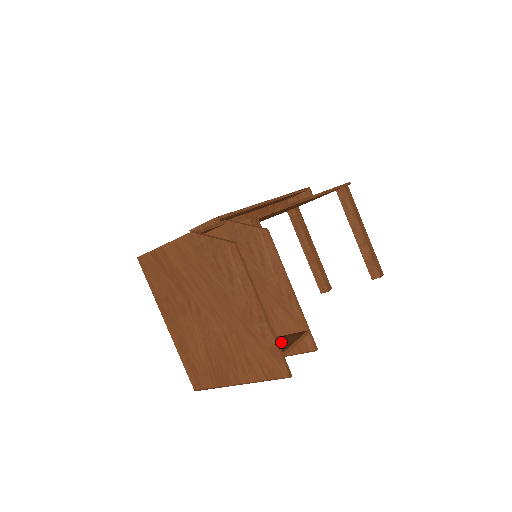
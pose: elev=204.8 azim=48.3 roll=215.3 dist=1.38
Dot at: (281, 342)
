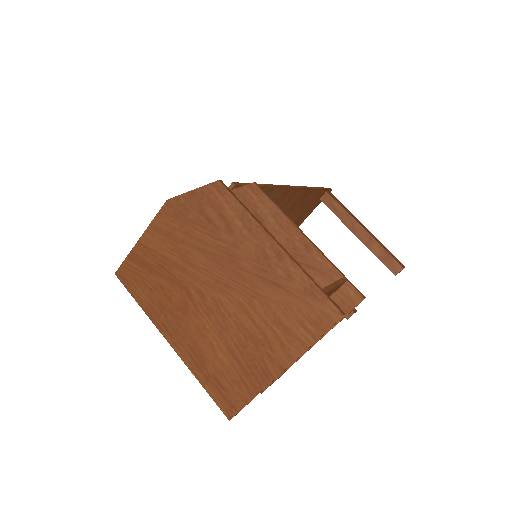
Dot at: occluded
